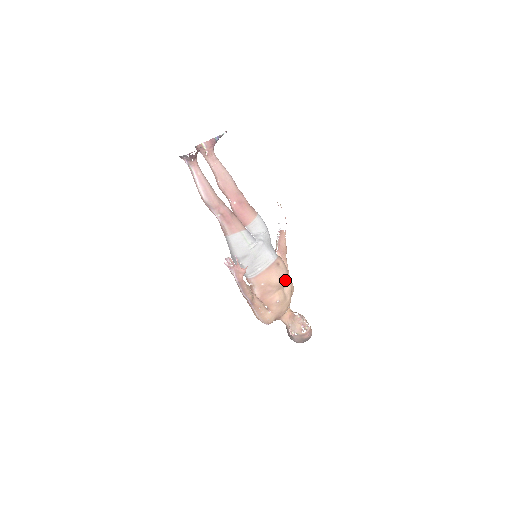
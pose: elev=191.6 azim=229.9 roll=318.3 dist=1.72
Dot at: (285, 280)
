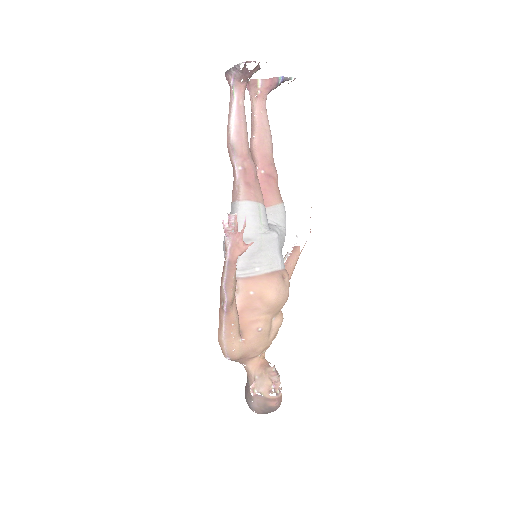
Dot at: (282, 305)
